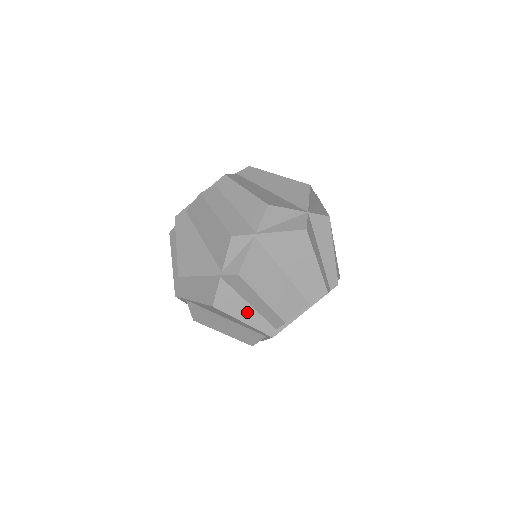
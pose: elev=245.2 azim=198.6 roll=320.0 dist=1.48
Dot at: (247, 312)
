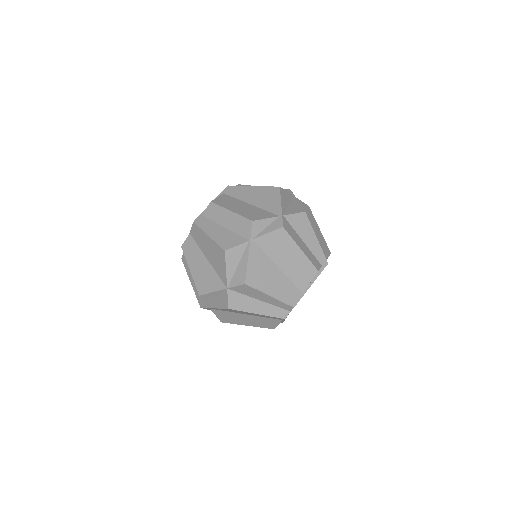
Dot at: occluded
